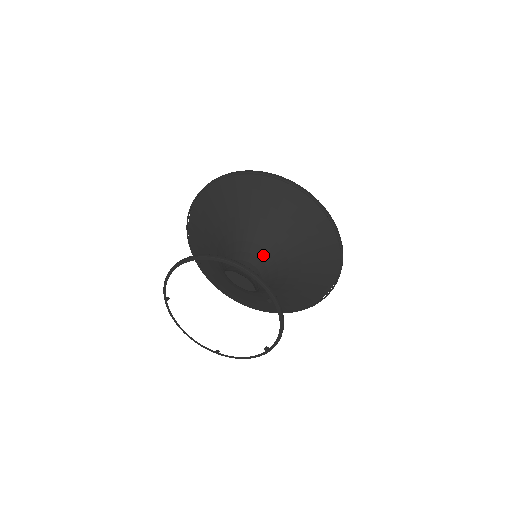
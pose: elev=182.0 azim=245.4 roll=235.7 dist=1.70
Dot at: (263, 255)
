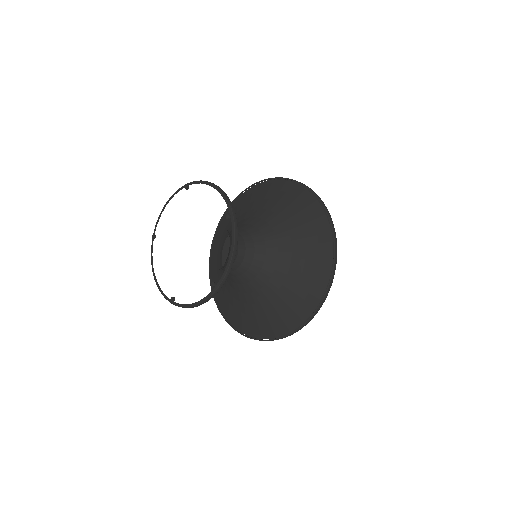
Dot at: (255, 234)
